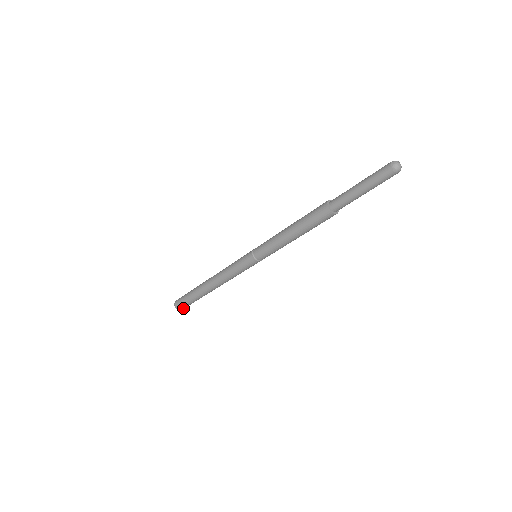
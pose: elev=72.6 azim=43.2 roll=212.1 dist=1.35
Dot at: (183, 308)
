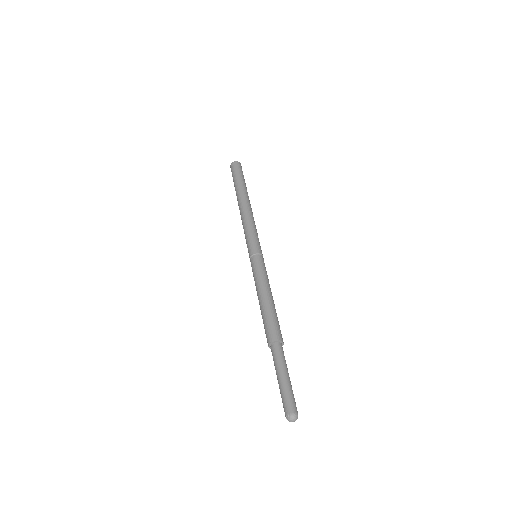
Dot at: occluded
